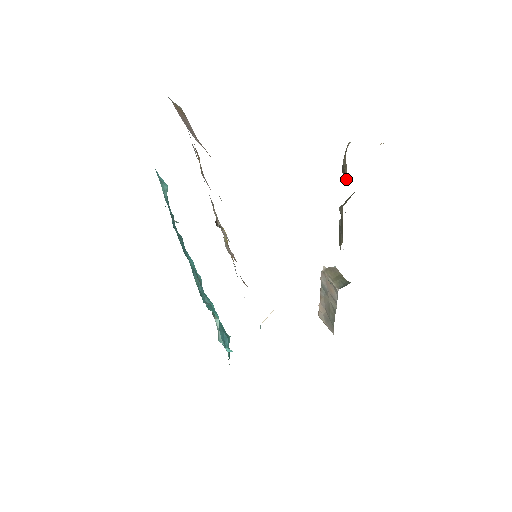
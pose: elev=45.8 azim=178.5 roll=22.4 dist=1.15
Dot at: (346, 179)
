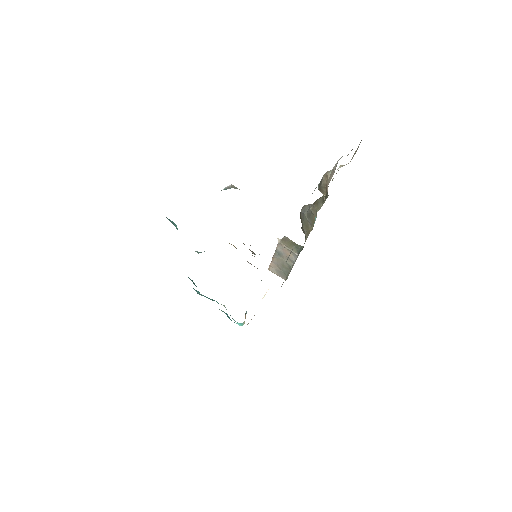
Dot at: (324, 195)
